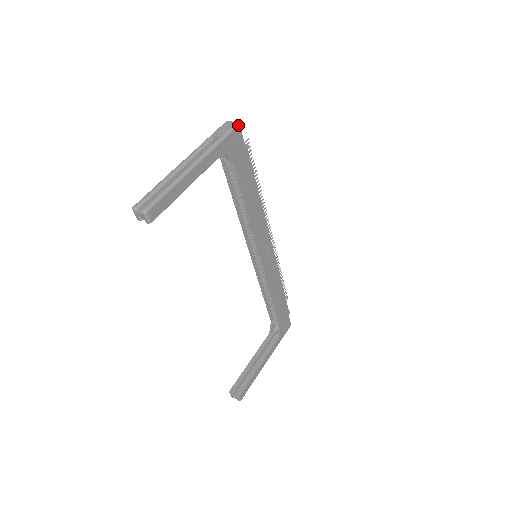
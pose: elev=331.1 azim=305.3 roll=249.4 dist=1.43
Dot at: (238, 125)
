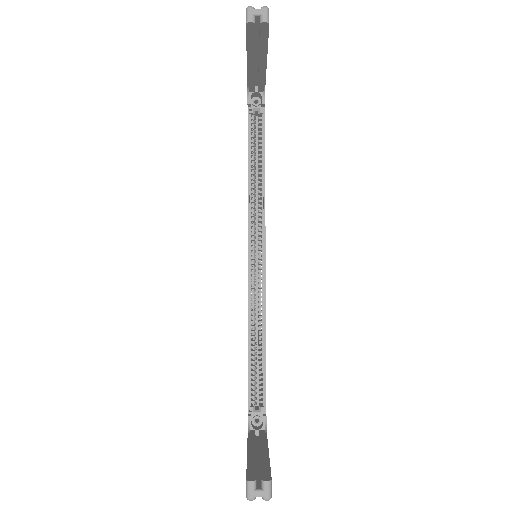
Dot at: occluded
